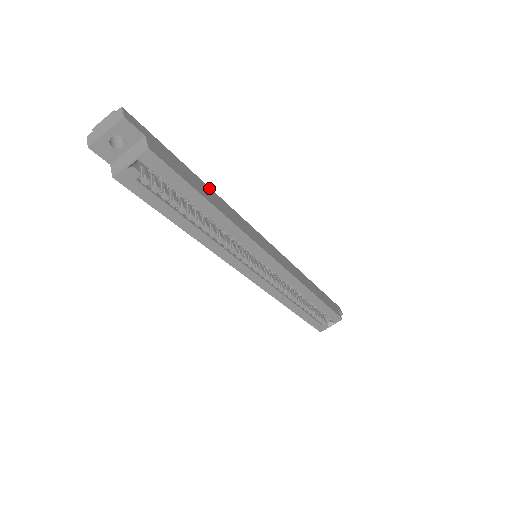
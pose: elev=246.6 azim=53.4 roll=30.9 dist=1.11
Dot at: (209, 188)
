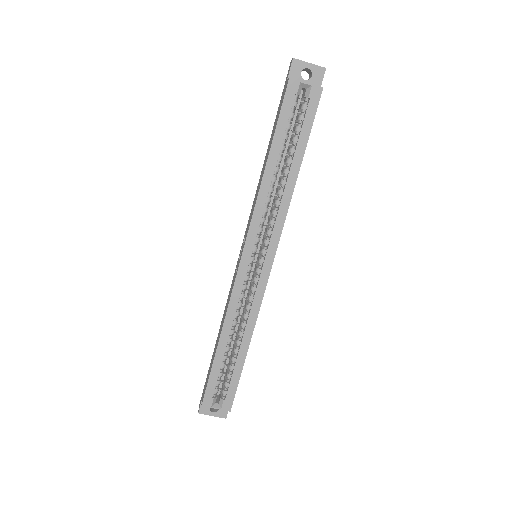
Dot at: occluded
